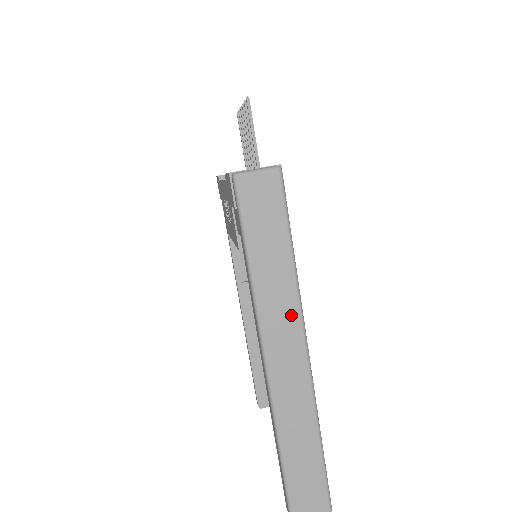
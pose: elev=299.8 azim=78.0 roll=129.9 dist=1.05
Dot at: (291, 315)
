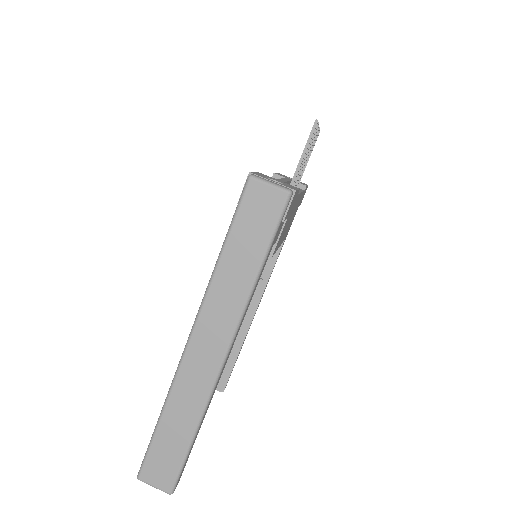
Dot at: (230, 316)
